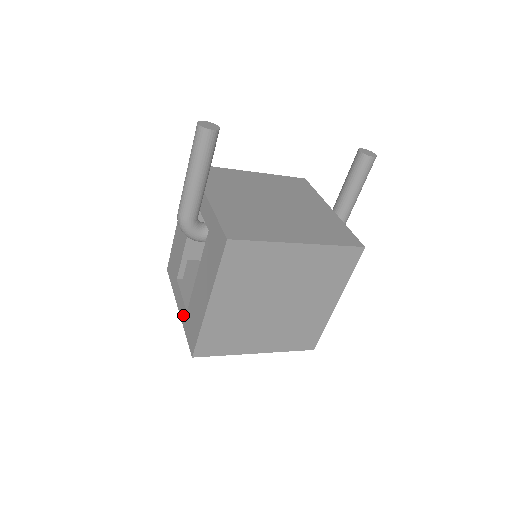
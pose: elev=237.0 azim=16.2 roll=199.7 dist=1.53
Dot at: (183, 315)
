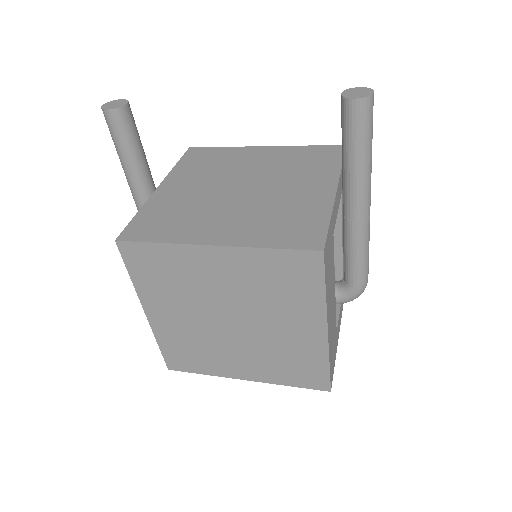
Dot at: occluded
